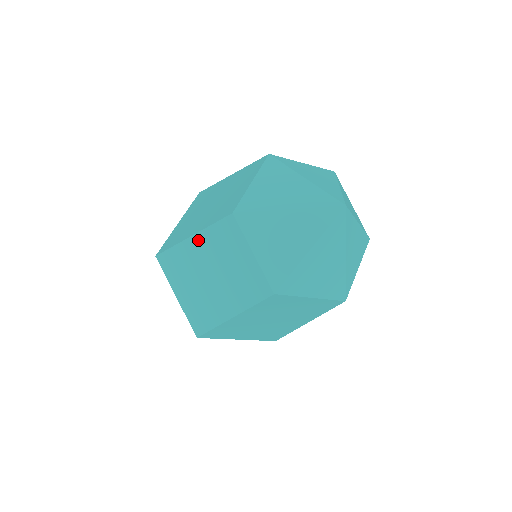
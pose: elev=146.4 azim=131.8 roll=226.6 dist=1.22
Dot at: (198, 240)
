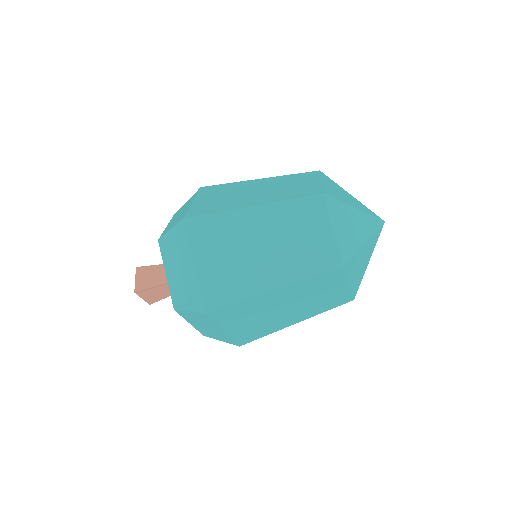
Dot at: (286, 290)
